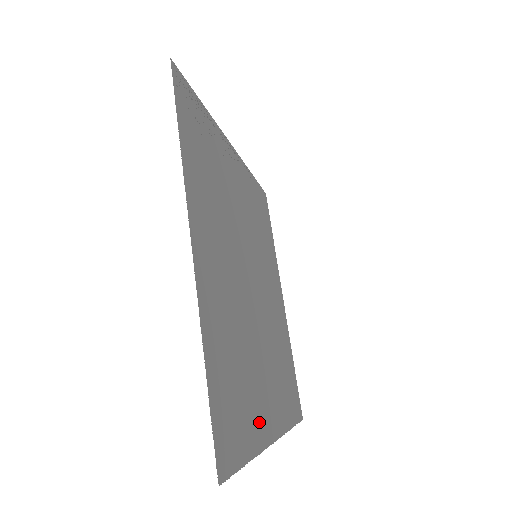
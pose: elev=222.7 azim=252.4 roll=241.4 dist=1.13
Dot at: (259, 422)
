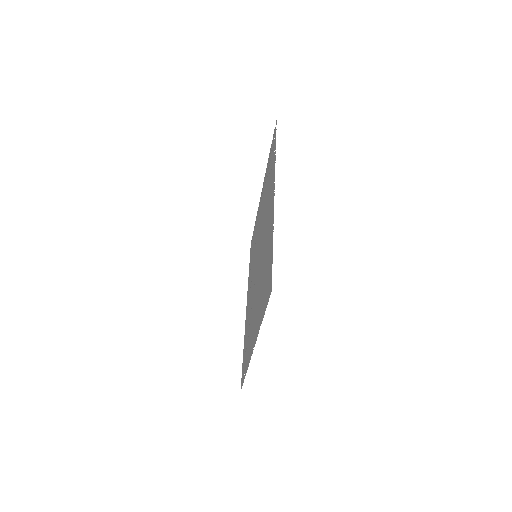
Dot at: (258, 321)
